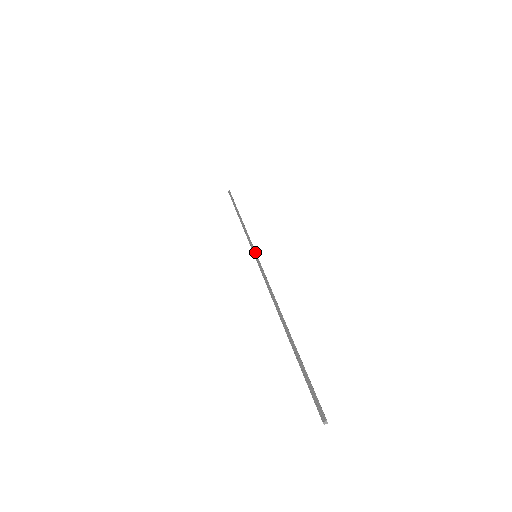
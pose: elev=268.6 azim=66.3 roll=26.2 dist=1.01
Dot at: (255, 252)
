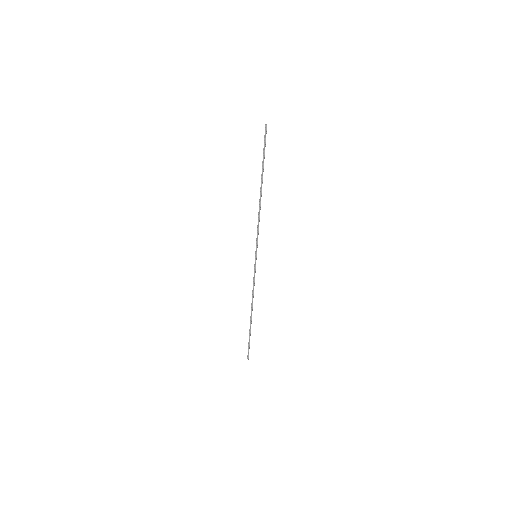
Dot at: (256, 258)
